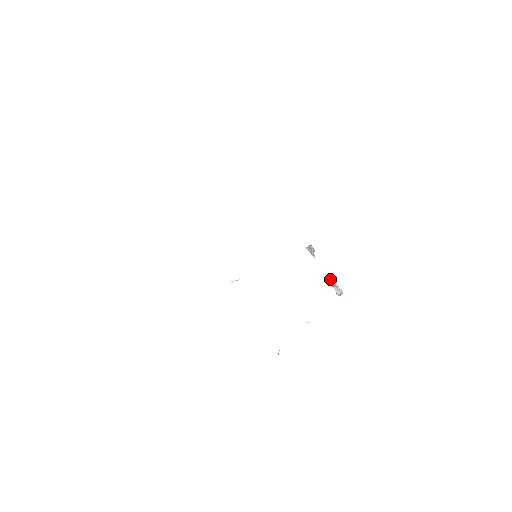
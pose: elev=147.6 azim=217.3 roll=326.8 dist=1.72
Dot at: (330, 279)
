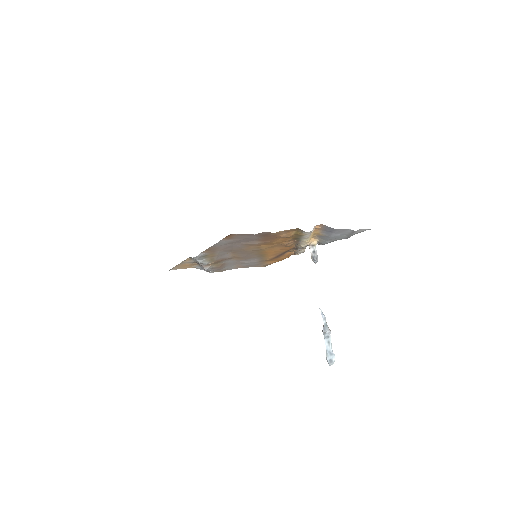
Dot at: (324, 321)
